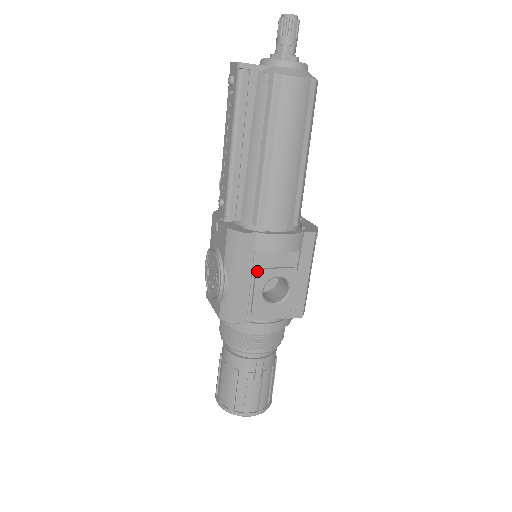
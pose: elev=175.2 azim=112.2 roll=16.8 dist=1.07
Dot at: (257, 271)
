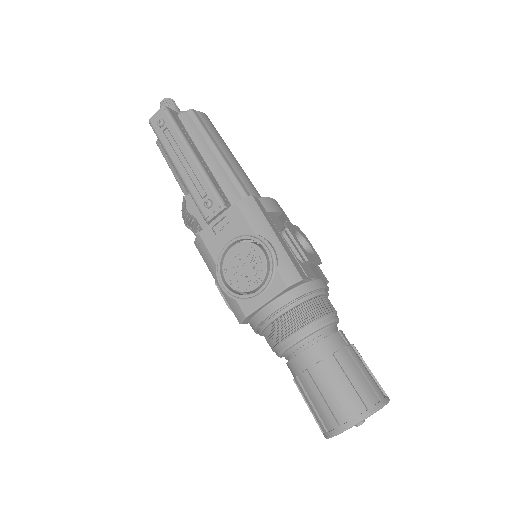
Dot at: (280, 231)
